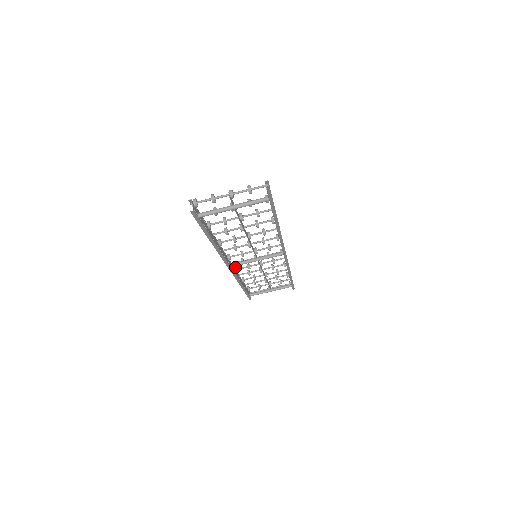
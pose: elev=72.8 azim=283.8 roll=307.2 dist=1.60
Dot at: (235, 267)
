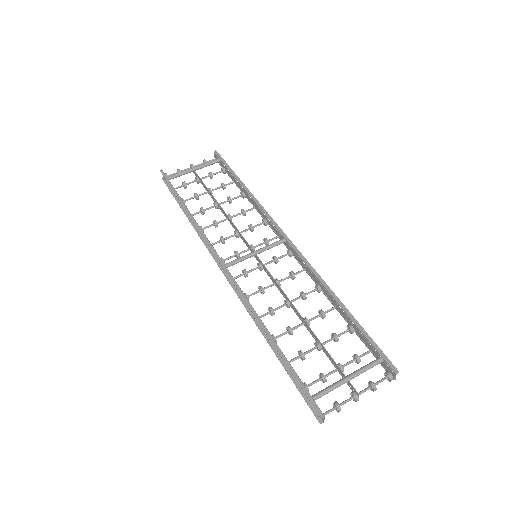
Dot at: occluded
